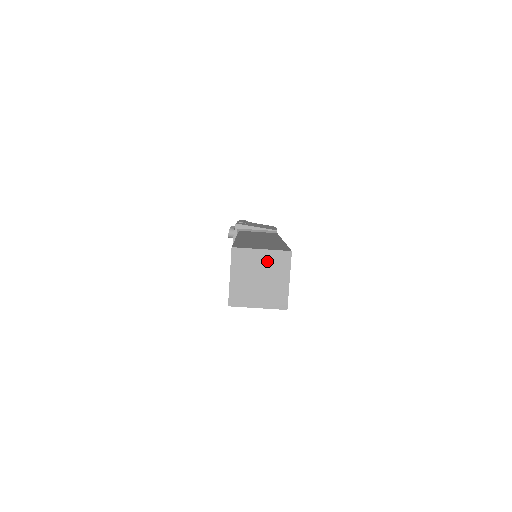
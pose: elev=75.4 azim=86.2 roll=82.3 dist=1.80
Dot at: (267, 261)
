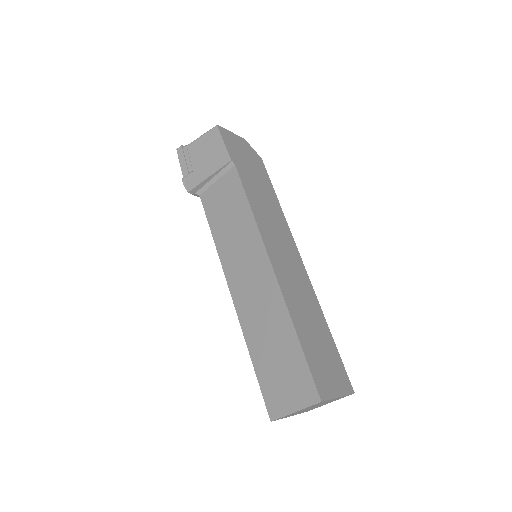
Dot at: (307, 408)
